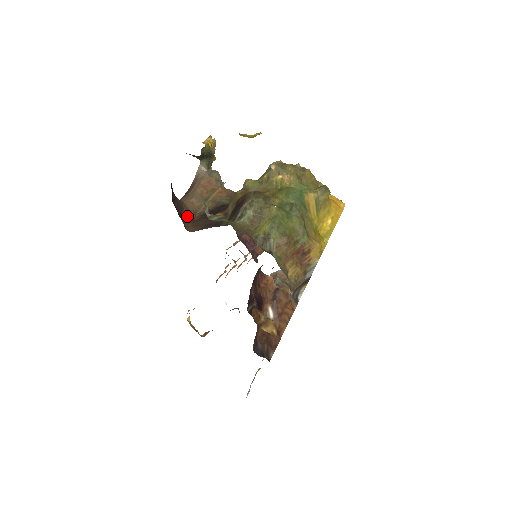
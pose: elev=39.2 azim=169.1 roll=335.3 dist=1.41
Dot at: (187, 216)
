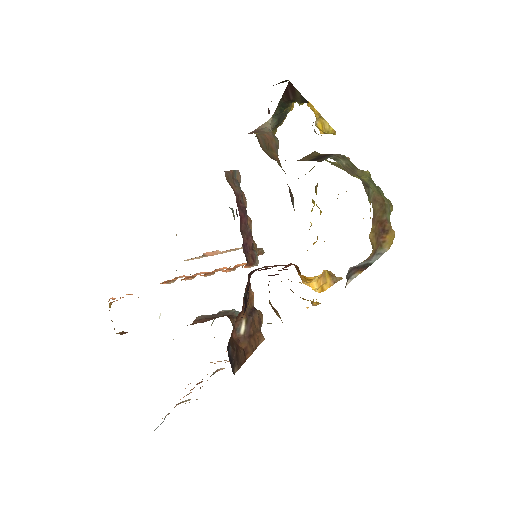
Dot at: occluded
